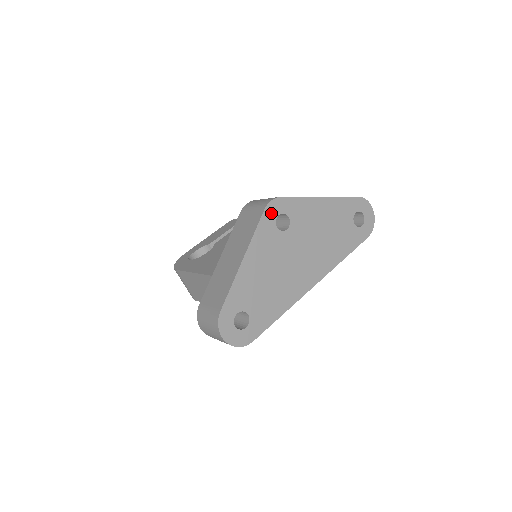
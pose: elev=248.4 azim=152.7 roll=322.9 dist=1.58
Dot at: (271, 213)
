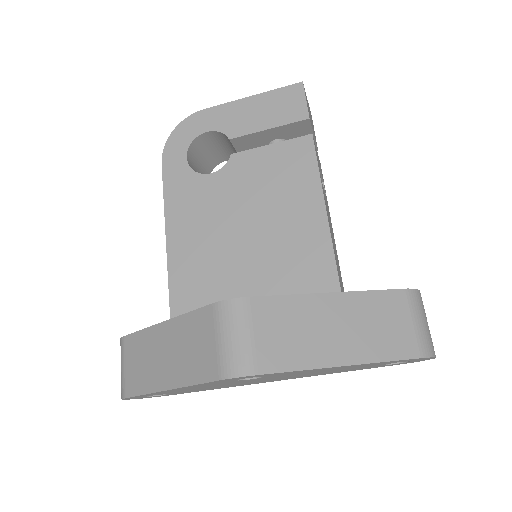
Dot at: (231, 379)
